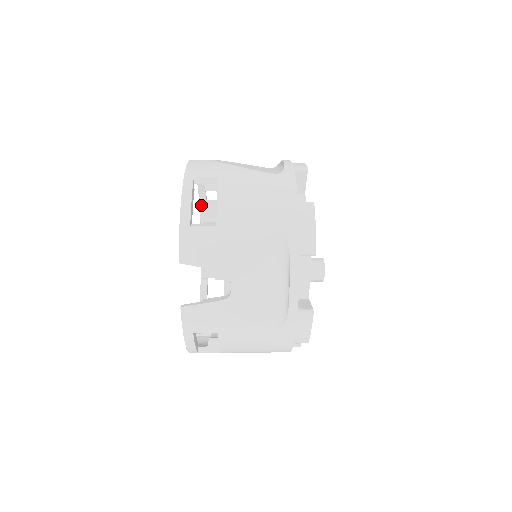
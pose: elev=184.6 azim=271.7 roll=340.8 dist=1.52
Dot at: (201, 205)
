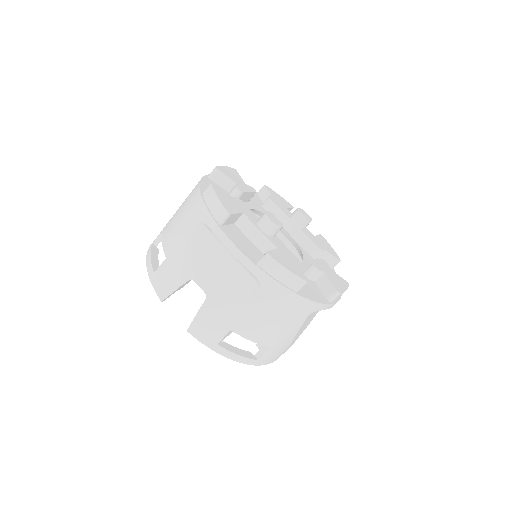
Dot at: occluded
